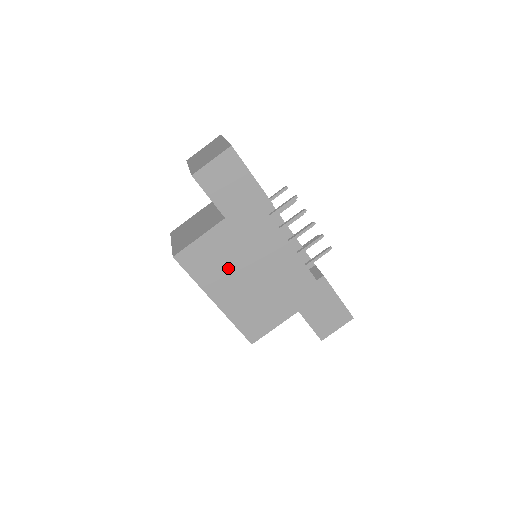
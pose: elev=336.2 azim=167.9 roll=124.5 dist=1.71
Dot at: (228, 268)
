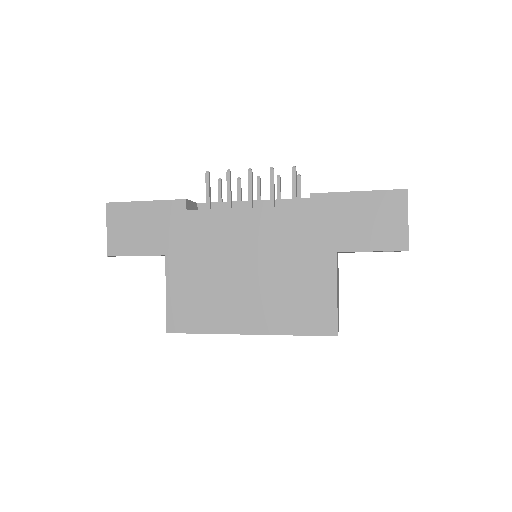
Dot at: (219, 291)
